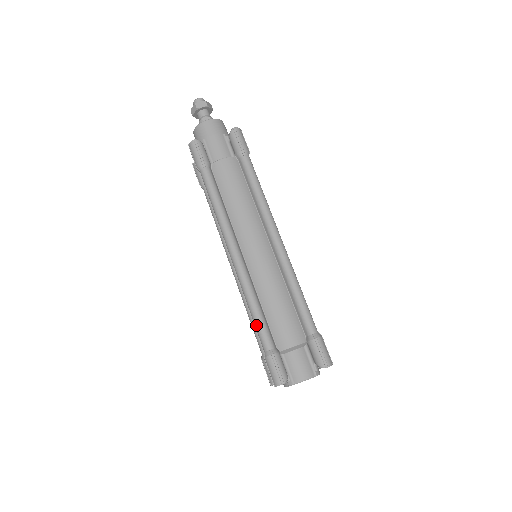
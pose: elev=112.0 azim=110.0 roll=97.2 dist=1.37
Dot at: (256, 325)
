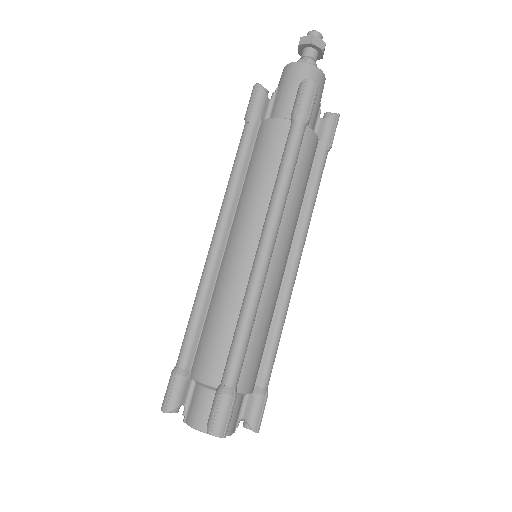
Dot at: occluded
